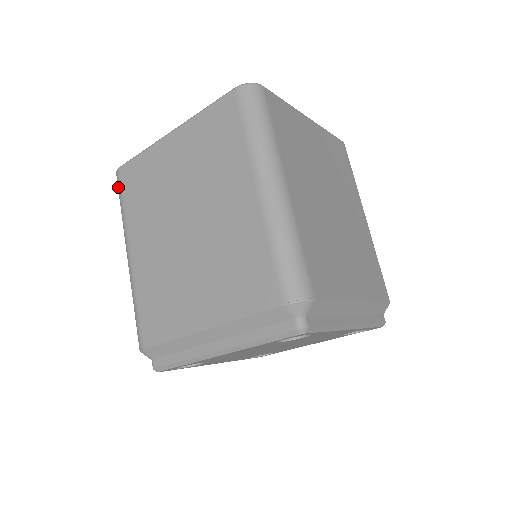
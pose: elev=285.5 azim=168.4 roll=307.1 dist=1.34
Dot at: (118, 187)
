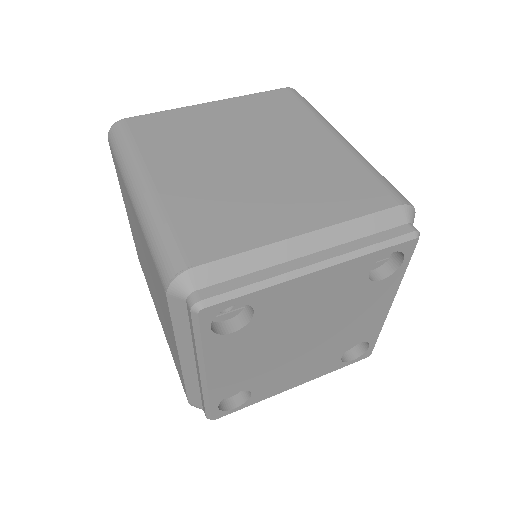
Dot at: occluded
